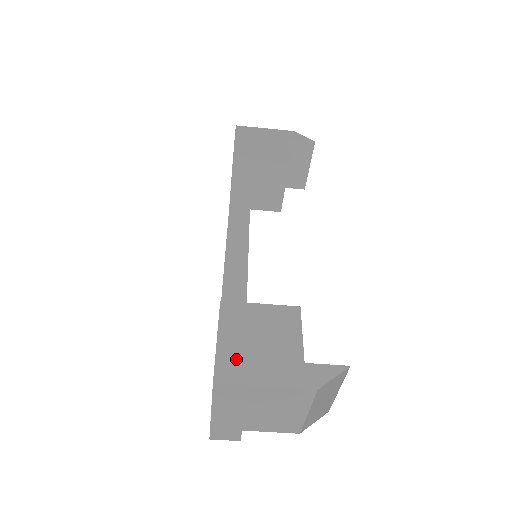
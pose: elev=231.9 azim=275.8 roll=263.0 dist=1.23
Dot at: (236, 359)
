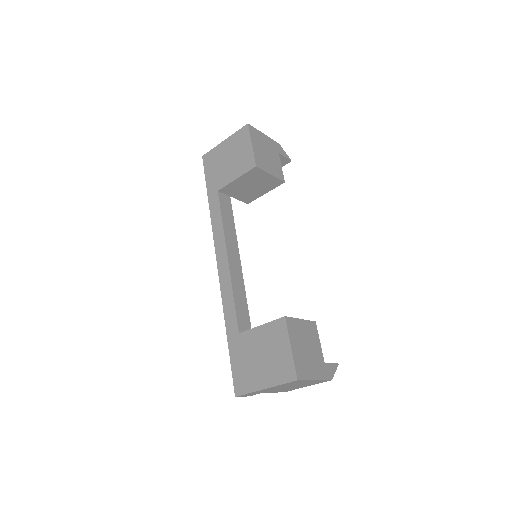
Dot at: (302, 362)
